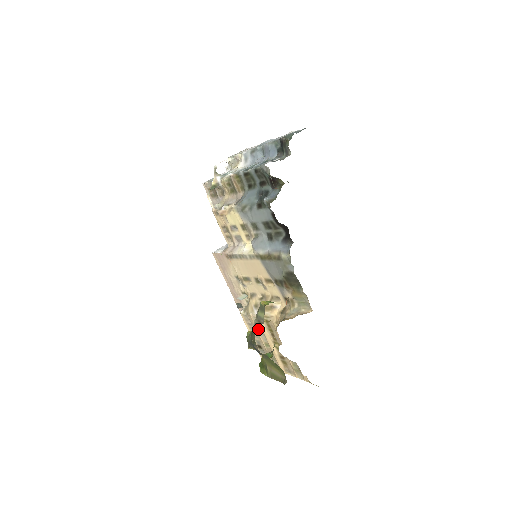
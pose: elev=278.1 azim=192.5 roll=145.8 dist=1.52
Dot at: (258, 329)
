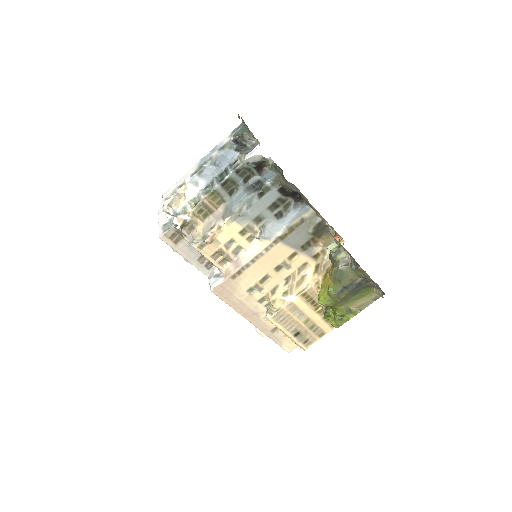
Dot at: (294, 314)
